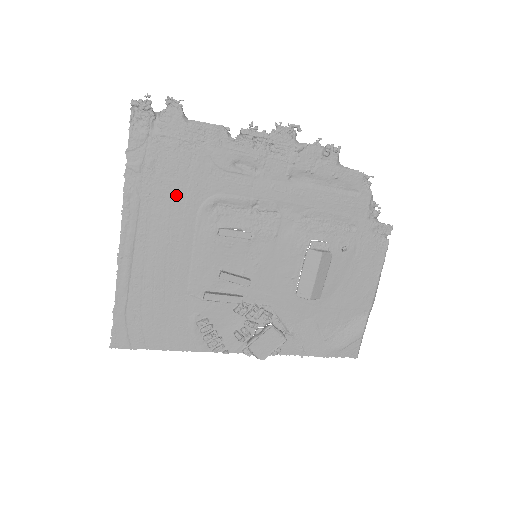
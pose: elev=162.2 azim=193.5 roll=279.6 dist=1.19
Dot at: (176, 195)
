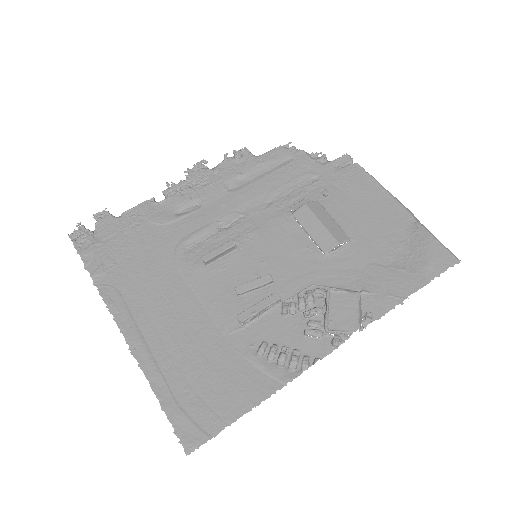
Dot at: (147, 266)
